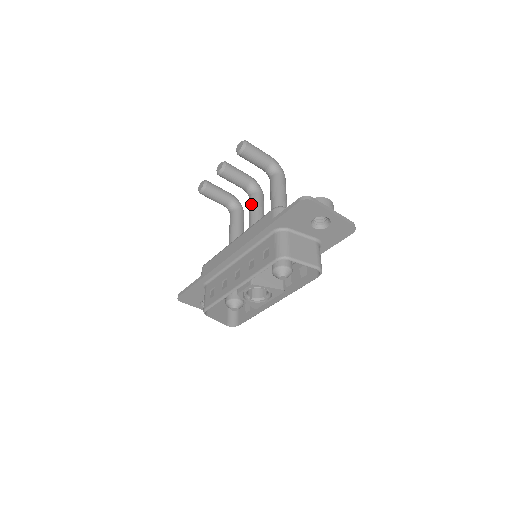
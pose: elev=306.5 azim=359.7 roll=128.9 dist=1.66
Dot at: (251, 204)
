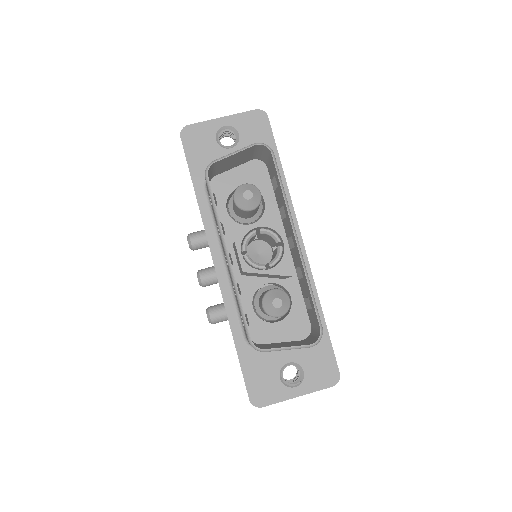
Dot at: occluded
